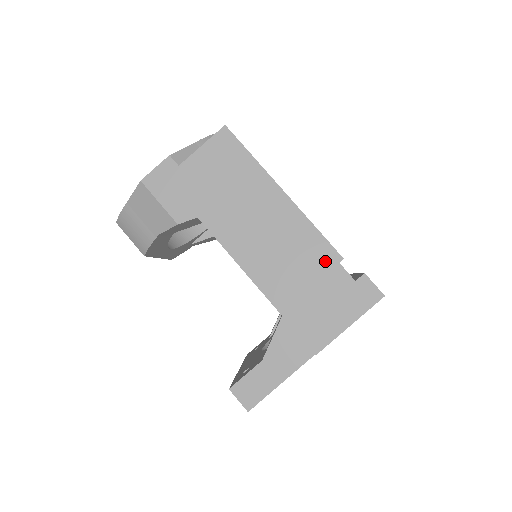
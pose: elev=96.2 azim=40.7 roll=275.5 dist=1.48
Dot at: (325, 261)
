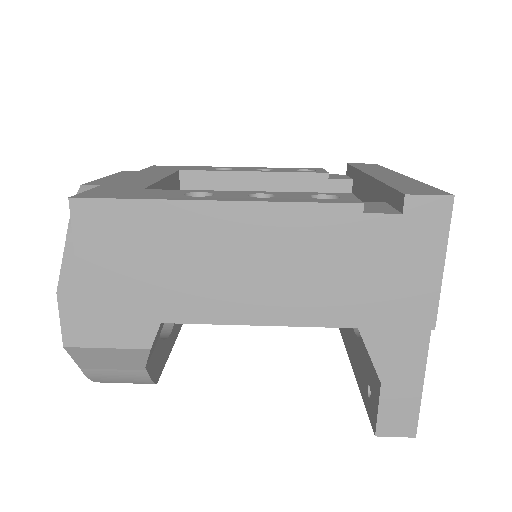
Dot at: (345, 228)
